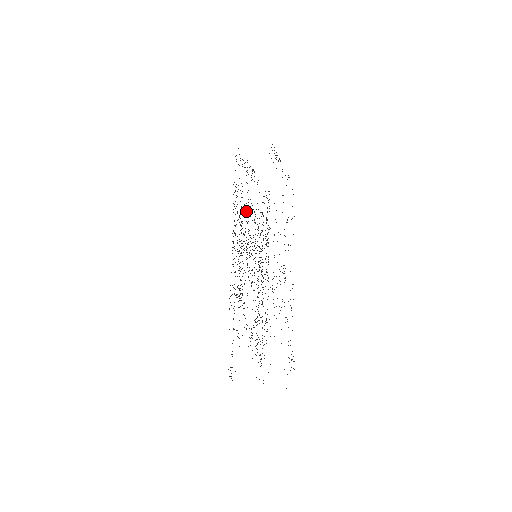
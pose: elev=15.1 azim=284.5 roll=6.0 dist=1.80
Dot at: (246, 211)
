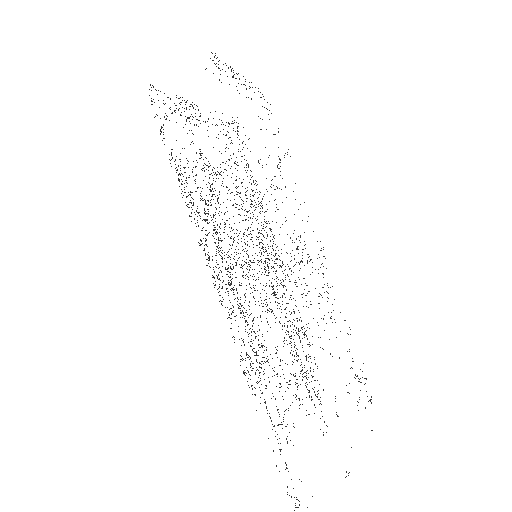
Dot at: (211, 190)
